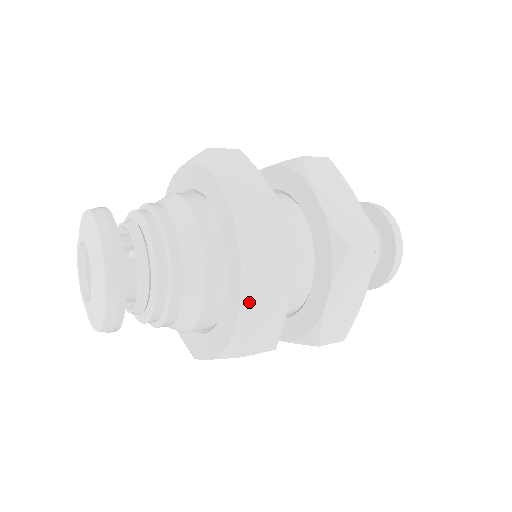
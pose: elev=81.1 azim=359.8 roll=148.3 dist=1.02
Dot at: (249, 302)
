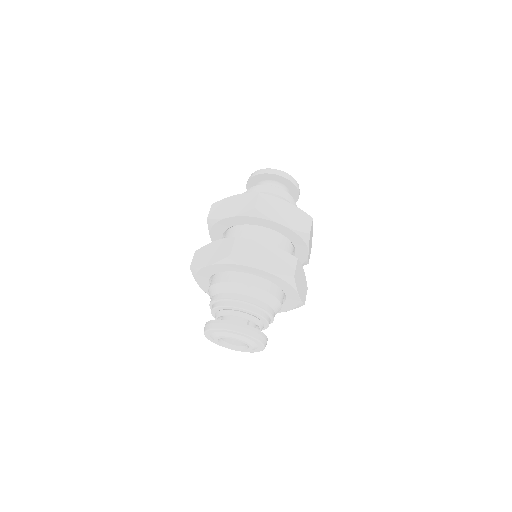
Dot at: (300, 292)
